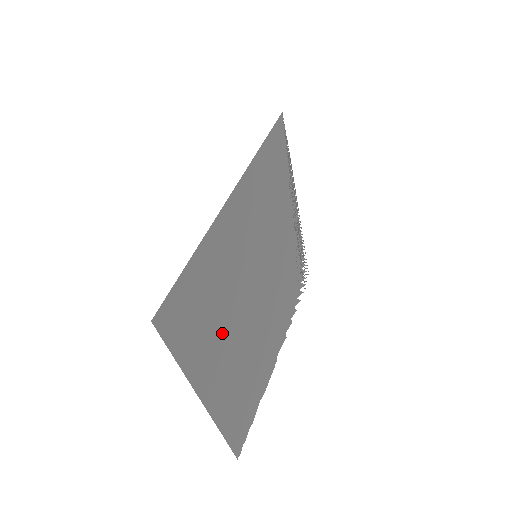
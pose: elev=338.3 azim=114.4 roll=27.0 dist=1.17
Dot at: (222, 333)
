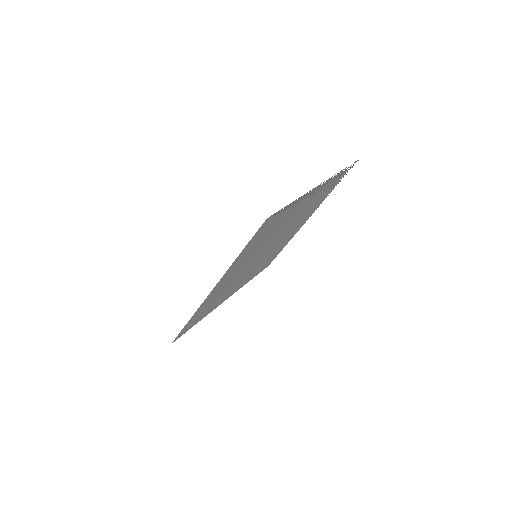
Dot at: (230, 289)
